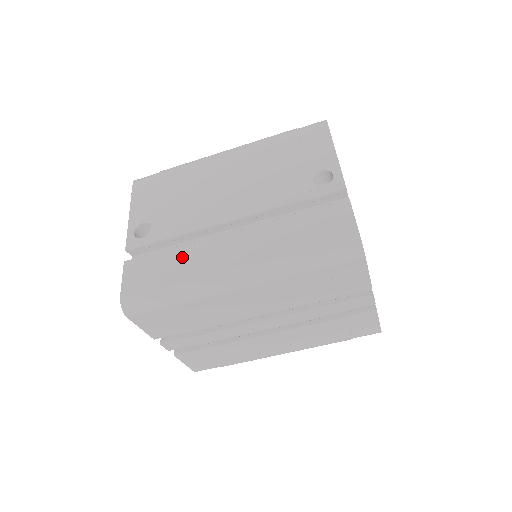
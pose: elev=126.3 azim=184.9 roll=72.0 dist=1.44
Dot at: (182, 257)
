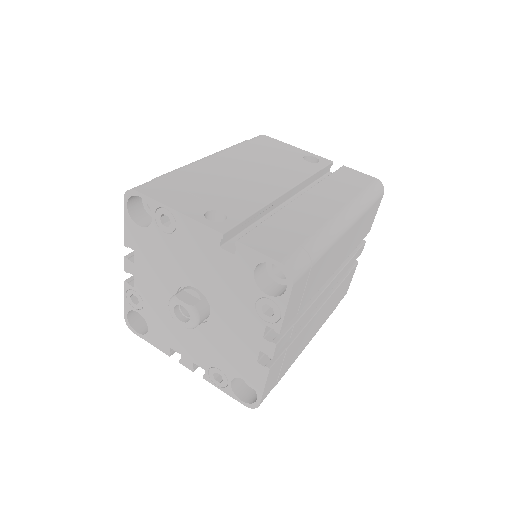
Dot at: (290, 219)
